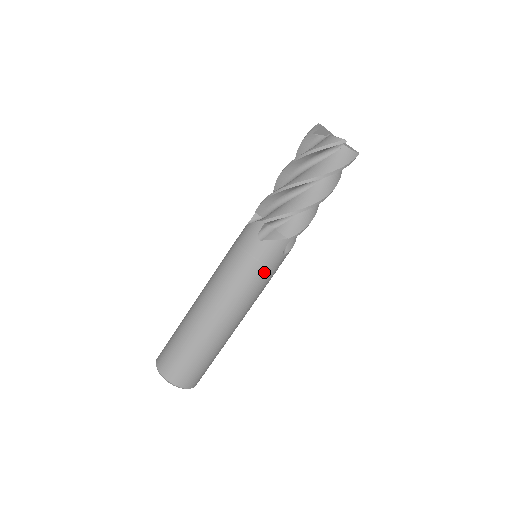
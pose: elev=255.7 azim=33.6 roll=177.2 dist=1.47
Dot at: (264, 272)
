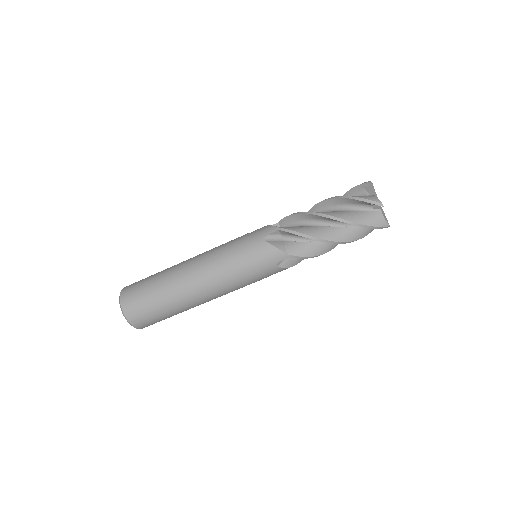
Dot at: occluded
